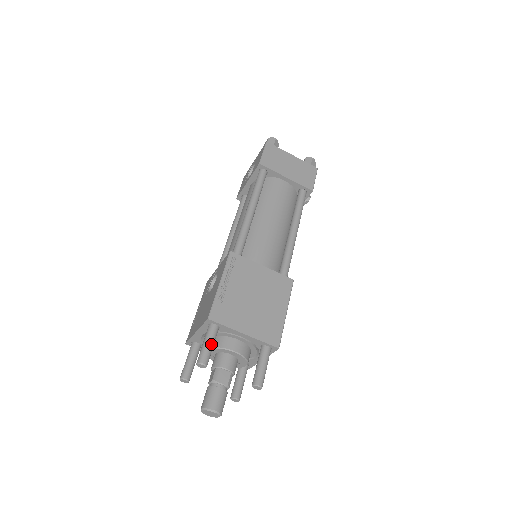
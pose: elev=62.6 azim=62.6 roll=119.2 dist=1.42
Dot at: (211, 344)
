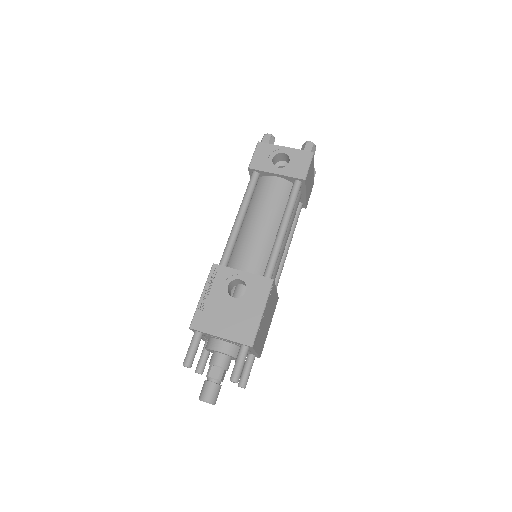
Dot at: occluded
